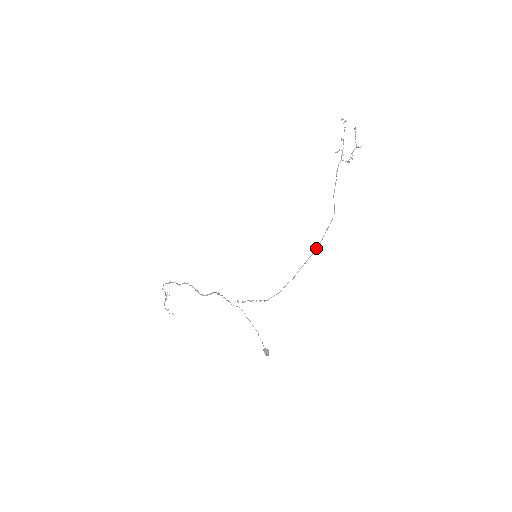
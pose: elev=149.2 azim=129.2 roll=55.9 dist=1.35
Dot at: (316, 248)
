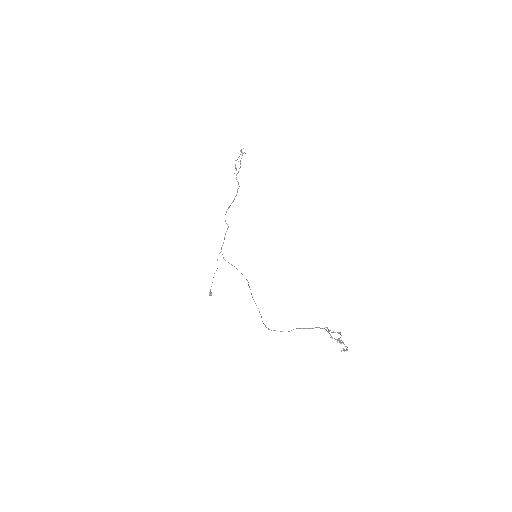
Dot at: occluded
